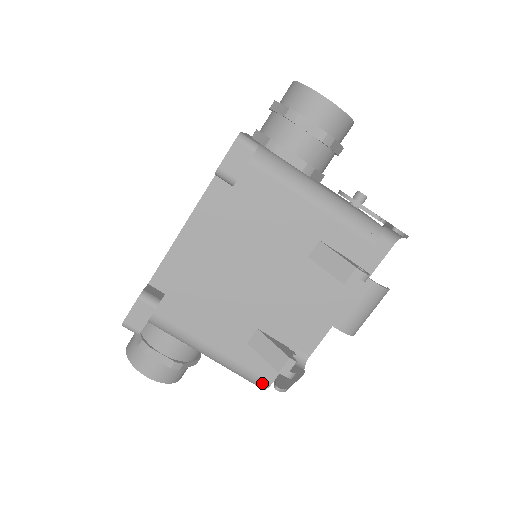
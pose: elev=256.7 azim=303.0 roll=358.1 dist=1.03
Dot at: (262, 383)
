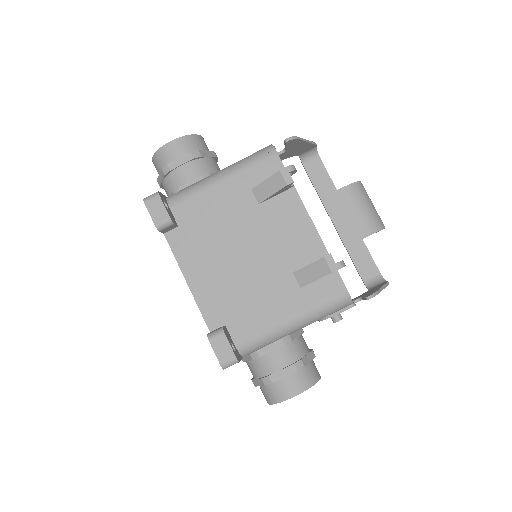
Dot at: (342, 297)
